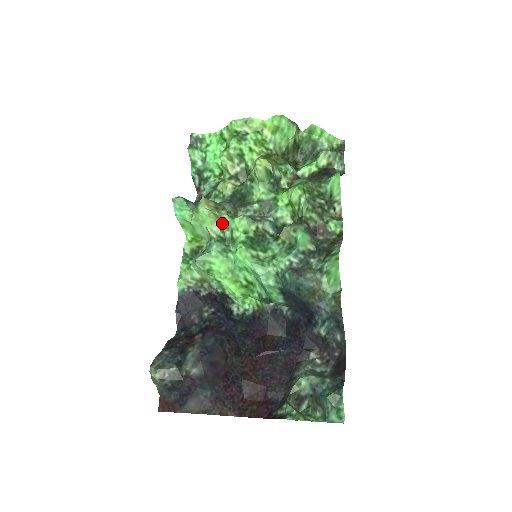
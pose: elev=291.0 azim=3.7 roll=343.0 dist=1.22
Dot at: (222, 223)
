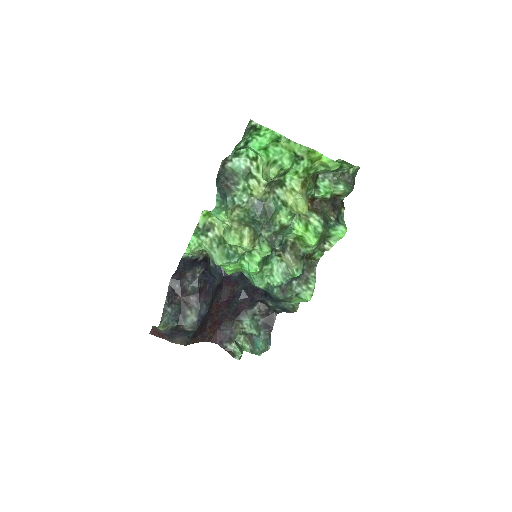
Dot at: occluded
